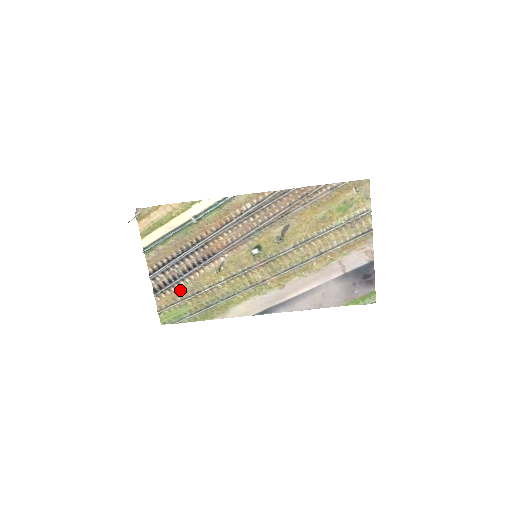
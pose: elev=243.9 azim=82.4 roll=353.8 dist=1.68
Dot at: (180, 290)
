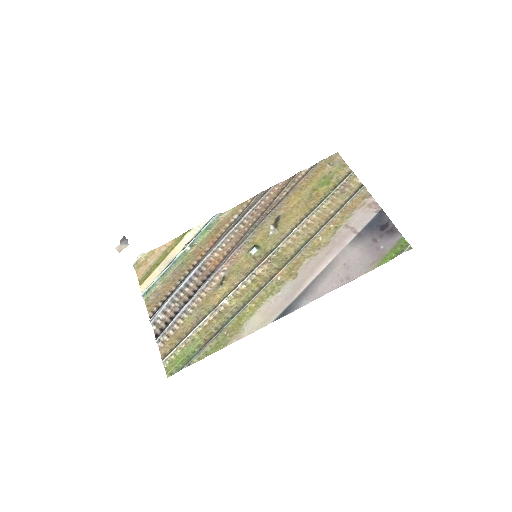
Dot at: (184, 325)
